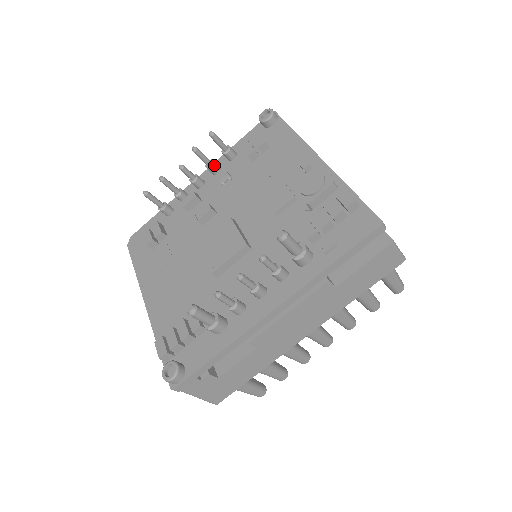
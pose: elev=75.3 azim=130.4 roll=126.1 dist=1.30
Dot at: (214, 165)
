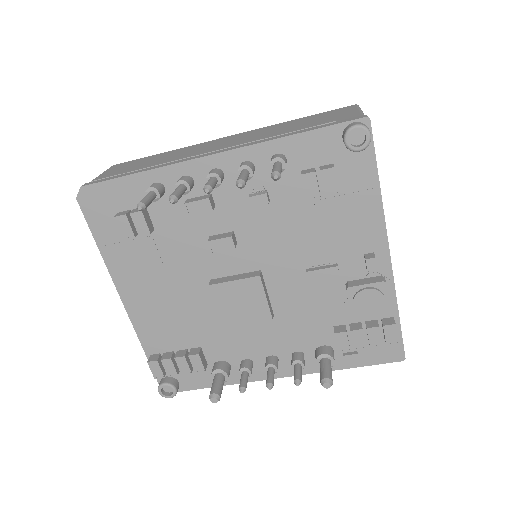
Dot at: (251, 177)
